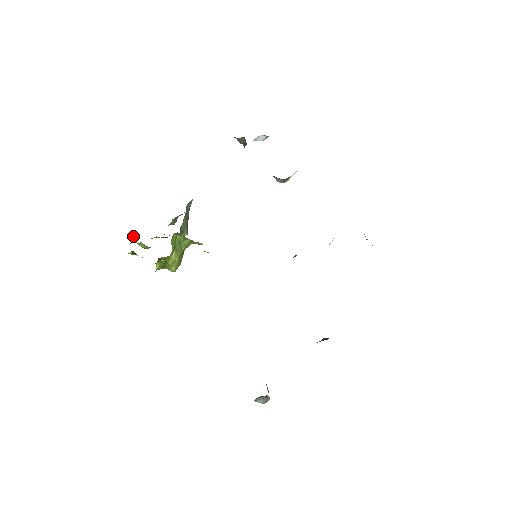
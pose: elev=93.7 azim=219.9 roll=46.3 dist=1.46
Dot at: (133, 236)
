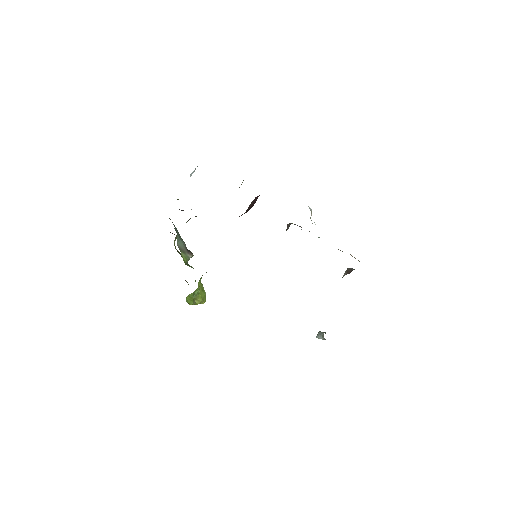
Dot at: occluded
